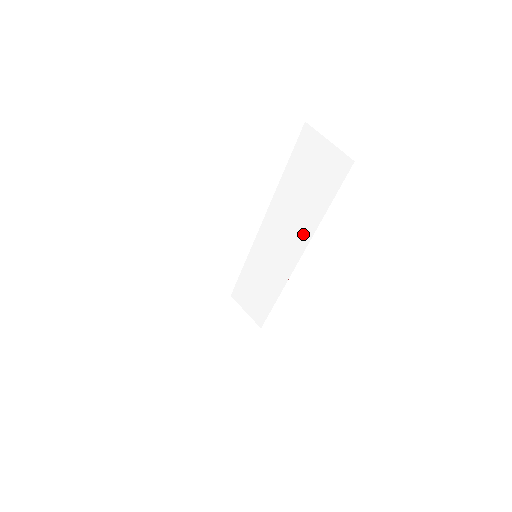
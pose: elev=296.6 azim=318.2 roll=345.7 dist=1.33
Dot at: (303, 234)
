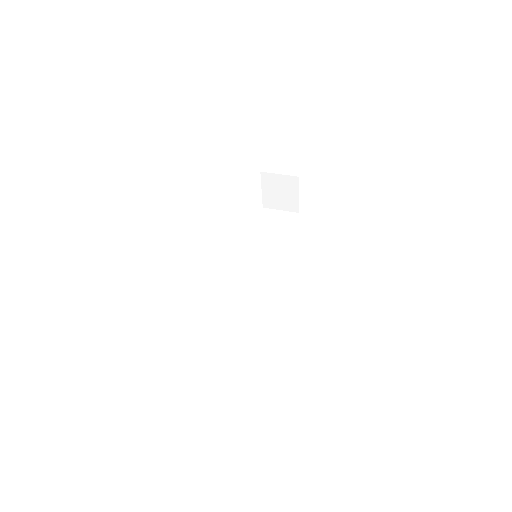
Dot at: (277, 258)
